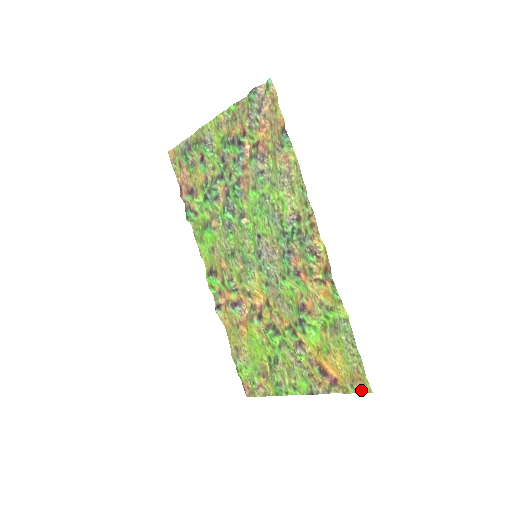
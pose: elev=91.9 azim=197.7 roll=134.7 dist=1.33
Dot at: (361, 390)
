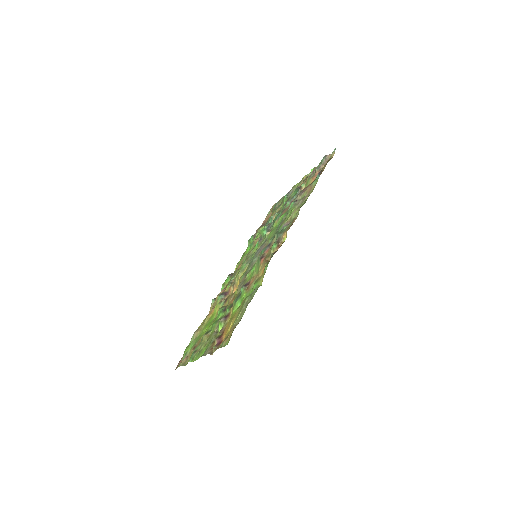
Dot at: (225, 344)
